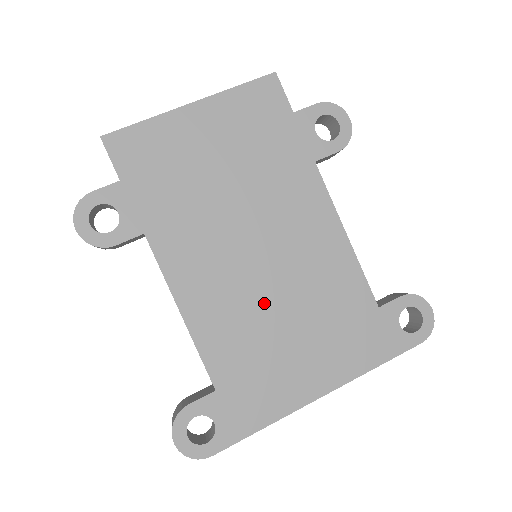
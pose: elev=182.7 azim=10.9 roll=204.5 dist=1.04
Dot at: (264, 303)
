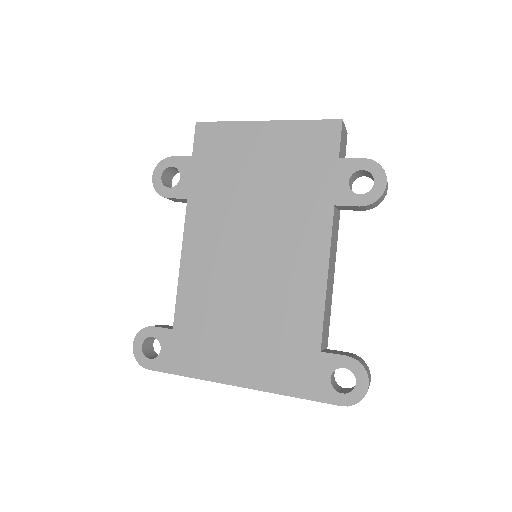
Dot at: (235, 291)
